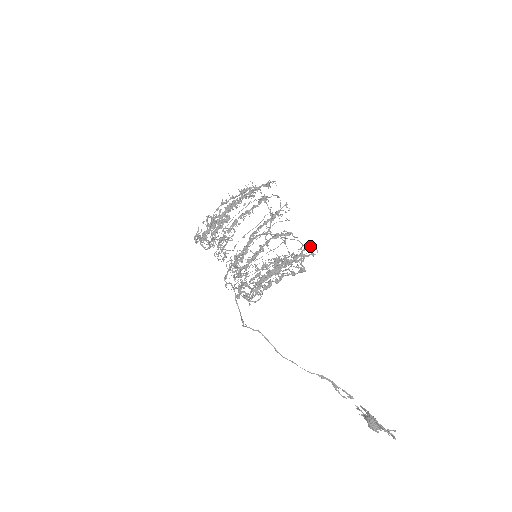
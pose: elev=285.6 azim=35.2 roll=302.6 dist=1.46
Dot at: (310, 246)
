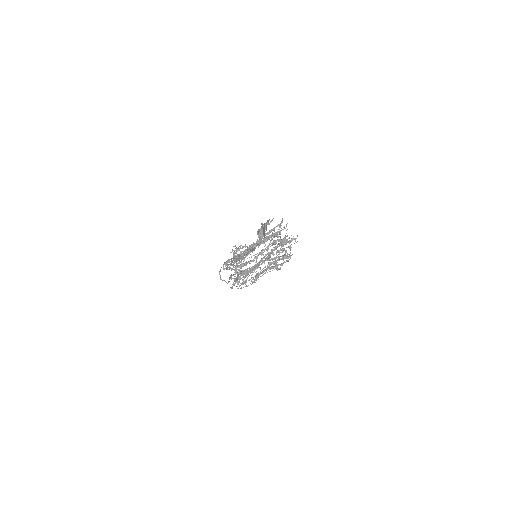
Dot at: occluded
